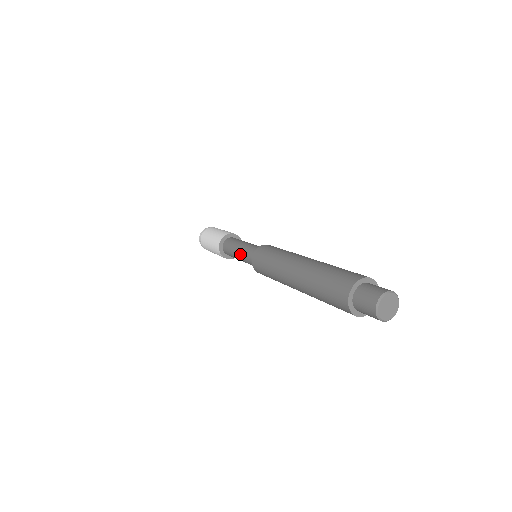
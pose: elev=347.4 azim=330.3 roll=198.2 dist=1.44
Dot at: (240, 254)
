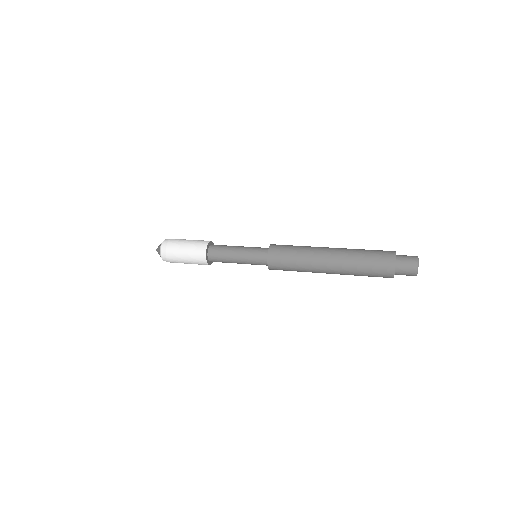
Dot at: occluded
